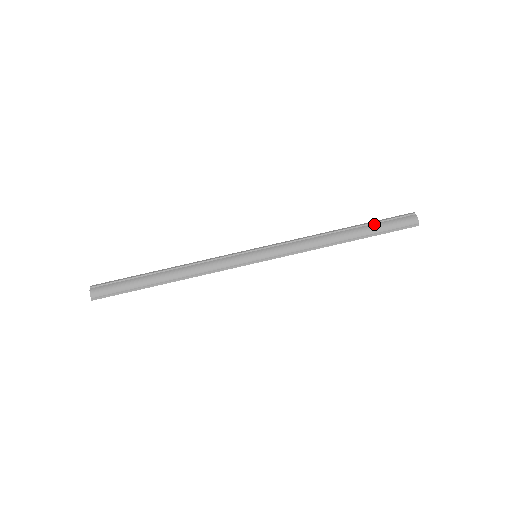
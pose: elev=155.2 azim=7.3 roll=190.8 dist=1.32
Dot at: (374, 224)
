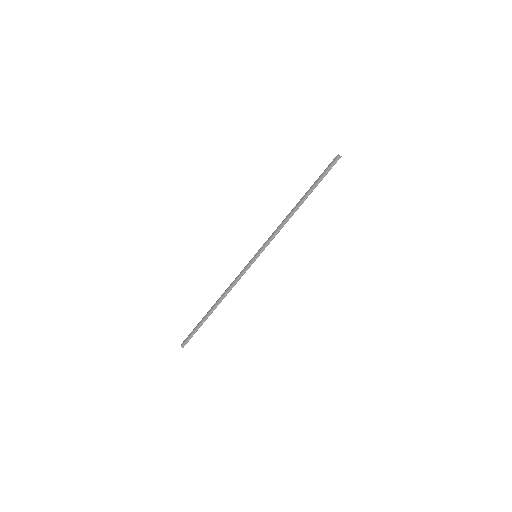
Dot at: (315, 182)
